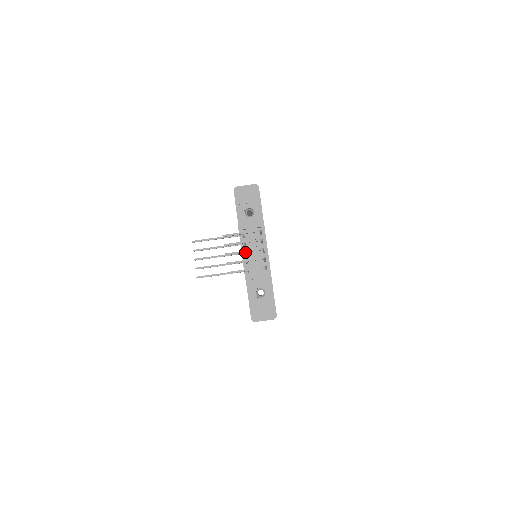
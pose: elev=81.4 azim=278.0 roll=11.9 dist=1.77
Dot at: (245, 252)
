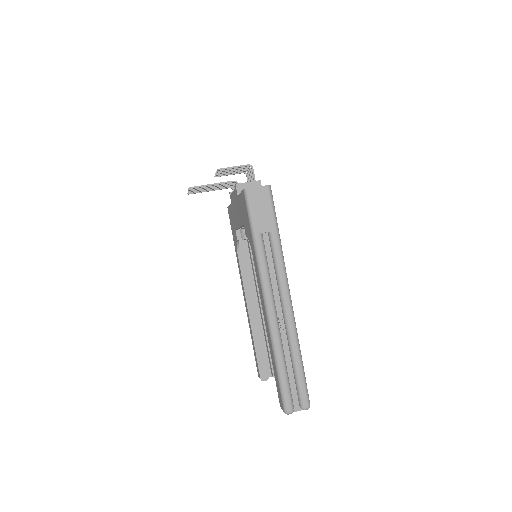
Dot at: (233, 171)
